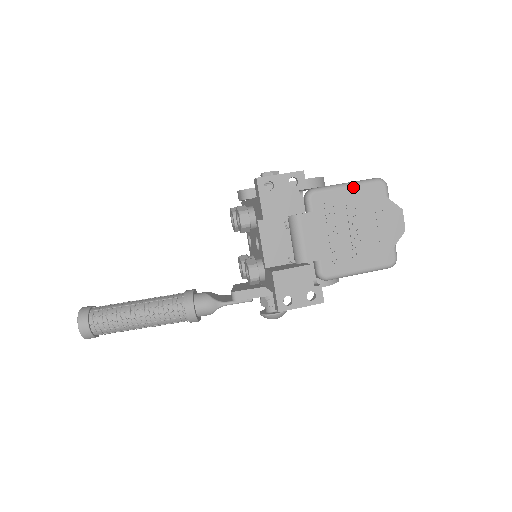
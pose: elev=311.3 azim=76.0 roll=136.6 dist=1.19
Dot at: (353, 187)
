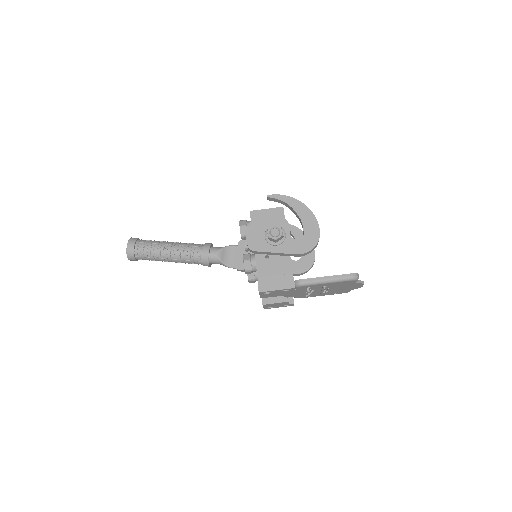
Dot at: (331, 283)
